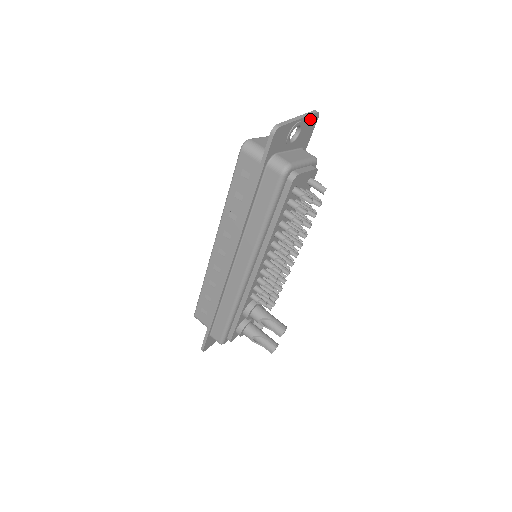
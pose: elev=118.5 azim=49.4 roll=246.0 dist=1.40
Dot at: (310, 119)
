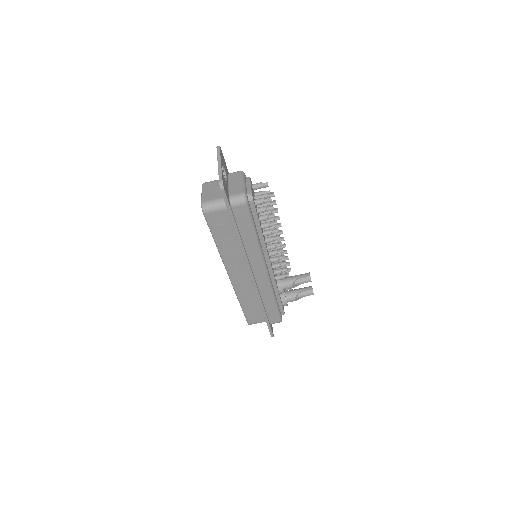
Dot at: (221, 155)
